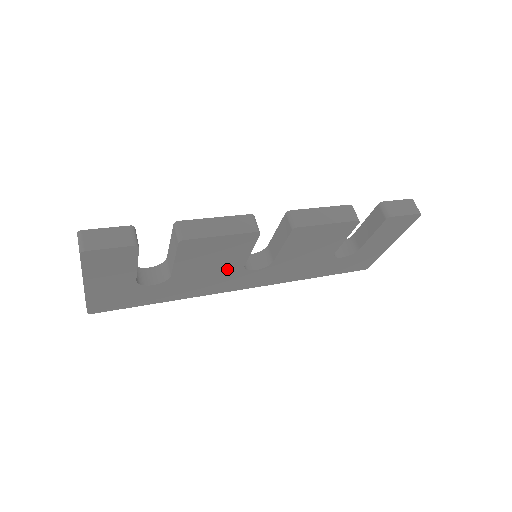
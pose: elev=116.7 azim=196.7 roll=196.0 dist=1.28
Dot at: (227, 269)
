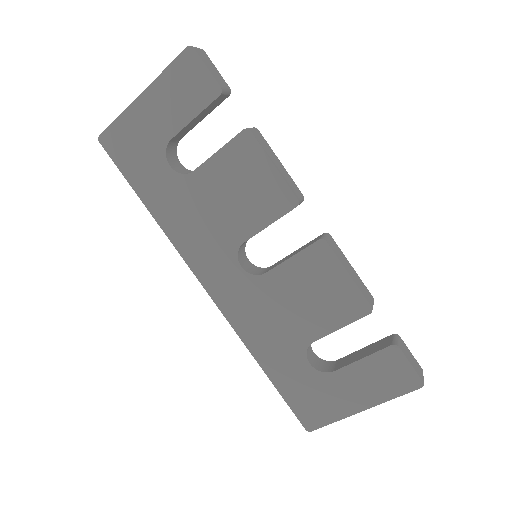
Dot at: (229, 228)
